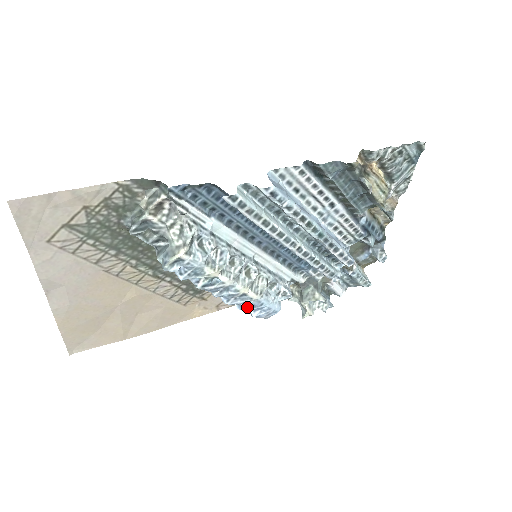
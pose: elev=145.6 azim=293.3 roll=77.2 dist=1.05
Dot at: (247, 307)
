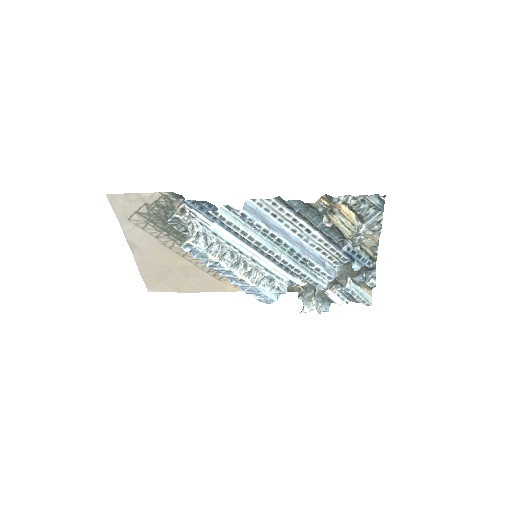
Dot at: (247, 290)
